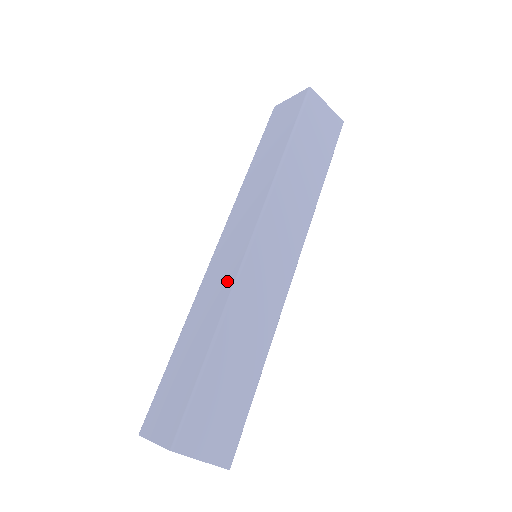
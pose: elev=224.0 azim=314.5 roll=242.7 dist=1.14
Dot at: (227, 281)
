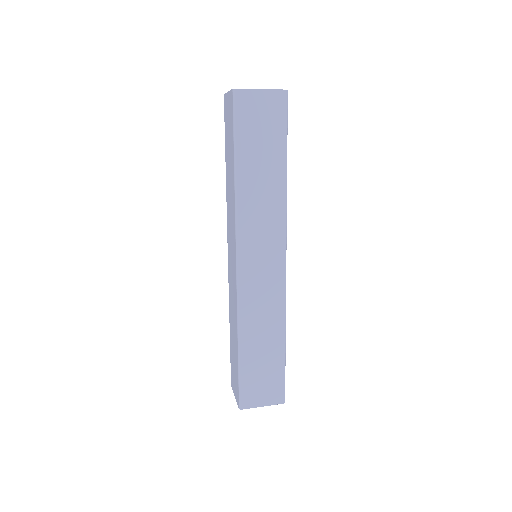
Dot at: (276, 298)
